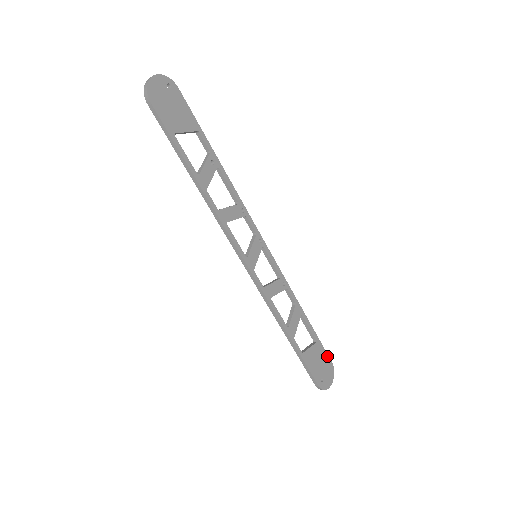
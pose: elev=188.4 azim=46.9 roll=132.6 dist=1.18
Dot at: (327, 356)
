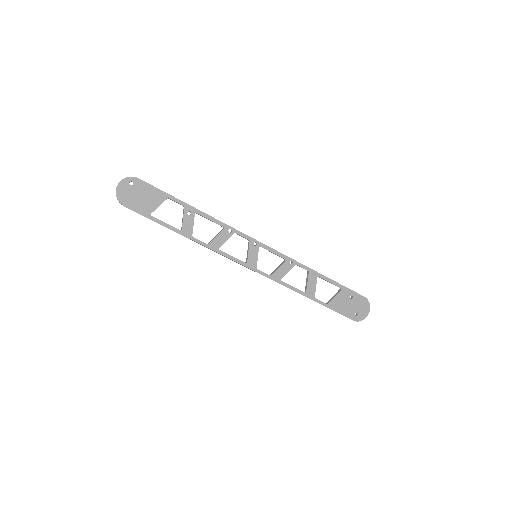
Dot at: (357, 295)
